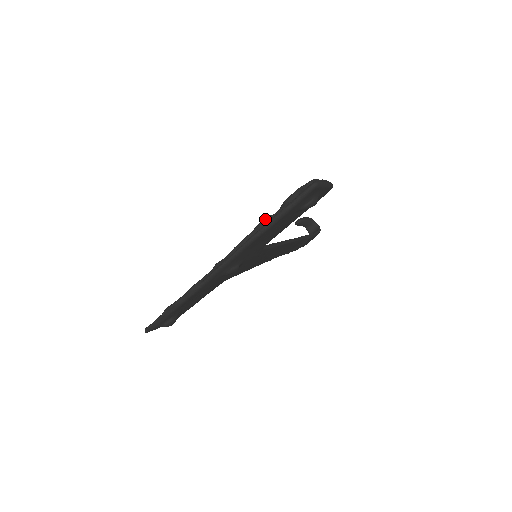
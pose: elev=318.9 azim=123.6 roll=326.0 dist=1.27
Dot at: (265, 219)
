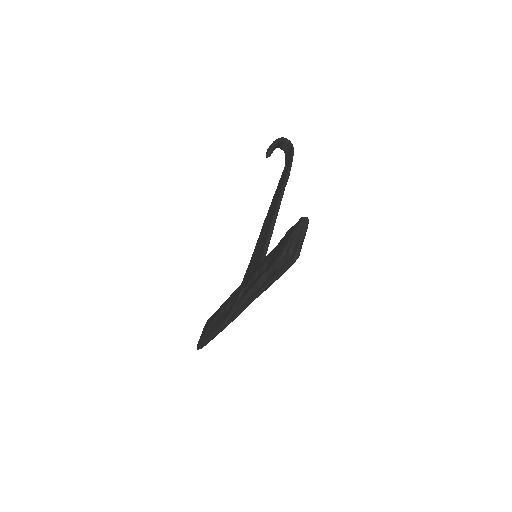
Dot at: (260, 279)
